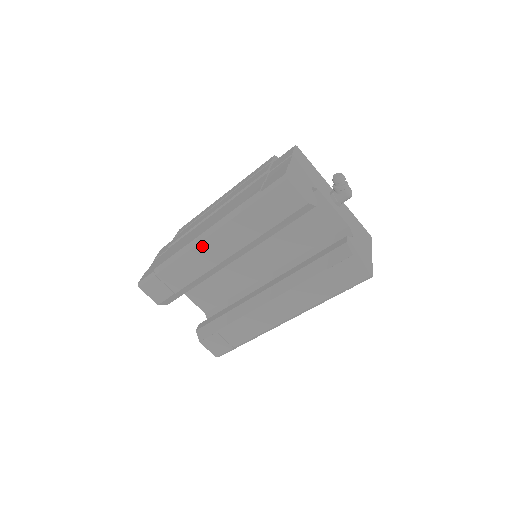
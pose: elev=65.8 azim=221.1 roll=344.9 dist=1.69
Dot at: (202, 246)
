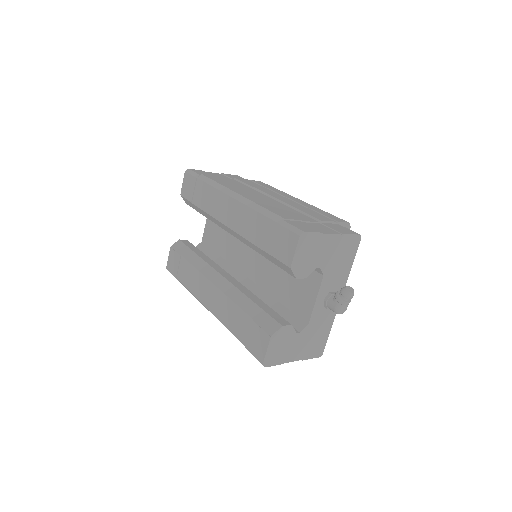
Dot at: (228, 200)
